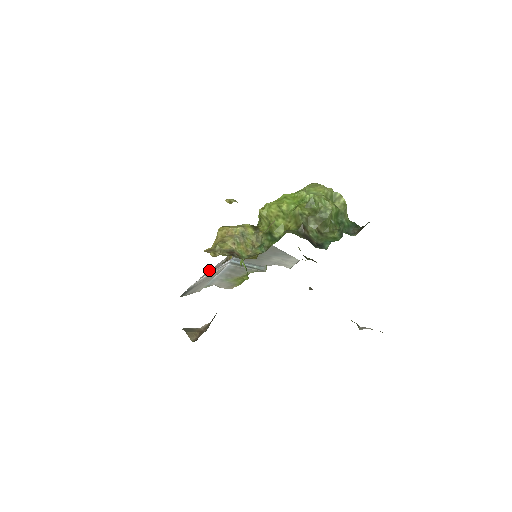
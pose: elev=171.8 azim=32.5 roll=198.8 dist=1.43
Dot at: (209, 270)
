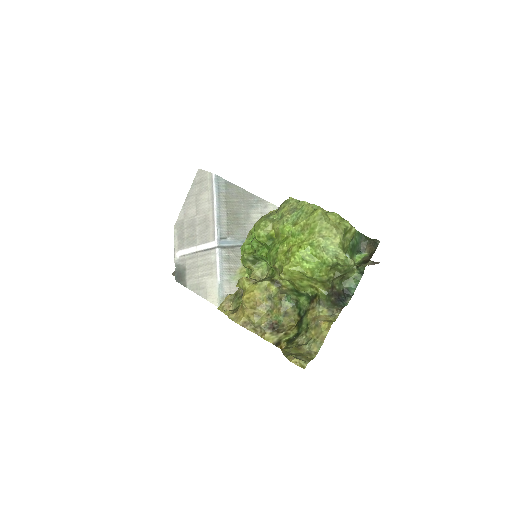
Dot at: (177, 225)
